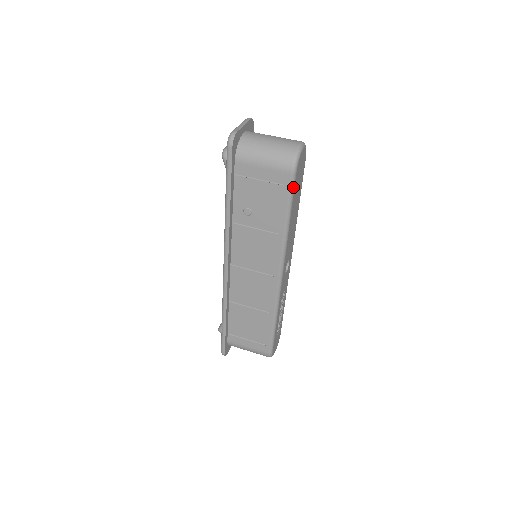
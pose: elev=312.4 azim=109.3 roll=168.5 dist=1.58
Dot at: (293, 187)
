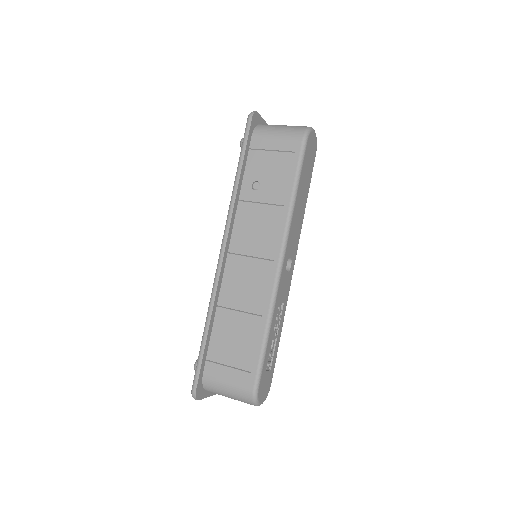
Dot at: (303, 155)
